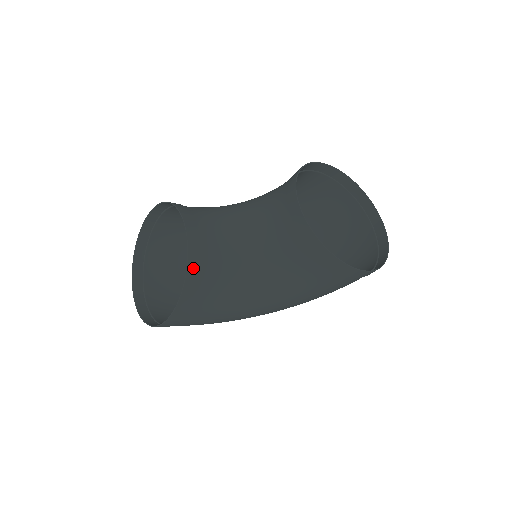
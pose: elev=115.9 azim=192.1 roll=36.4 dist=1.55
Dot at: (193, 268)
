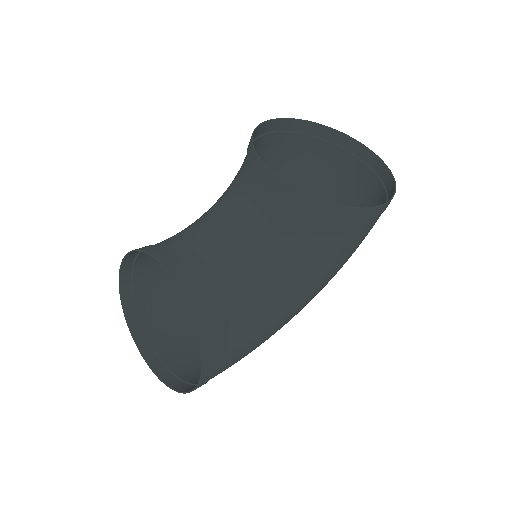
Dot at: (197, 306)
